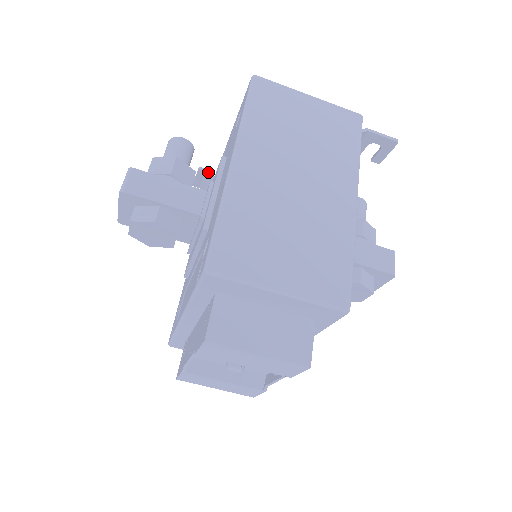
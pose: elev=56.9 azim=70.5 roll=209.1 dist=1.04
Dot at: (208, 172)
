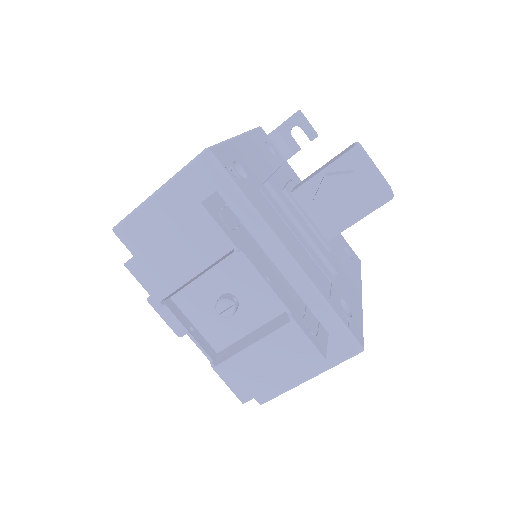
Dot at: occluded
